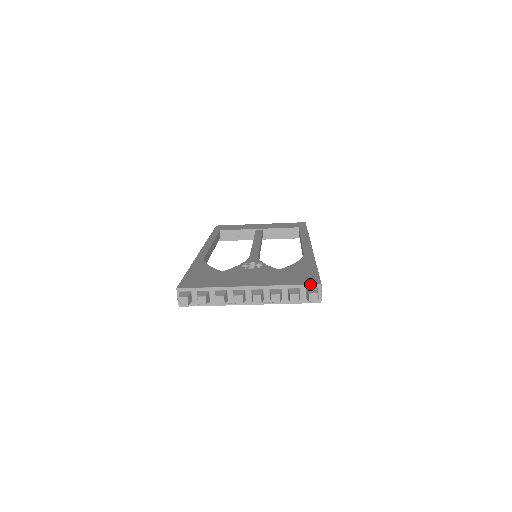
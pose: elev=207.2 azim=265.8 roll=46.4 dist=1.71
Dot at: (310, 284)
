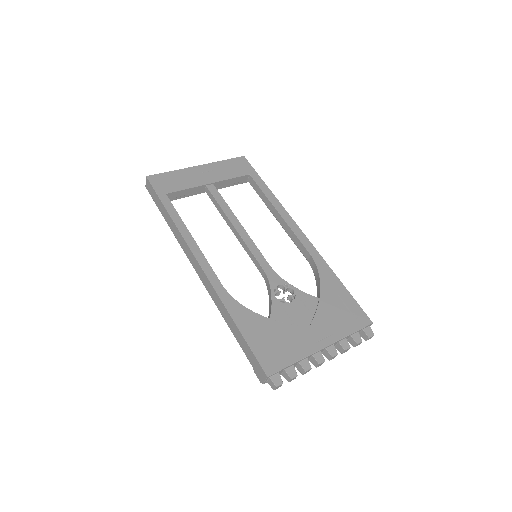
Dot at: (366, 326)
